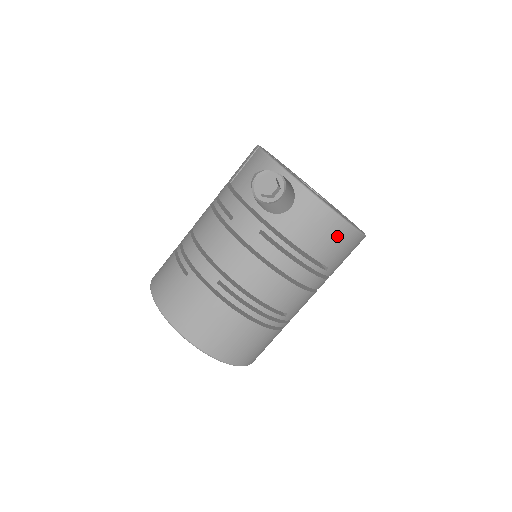
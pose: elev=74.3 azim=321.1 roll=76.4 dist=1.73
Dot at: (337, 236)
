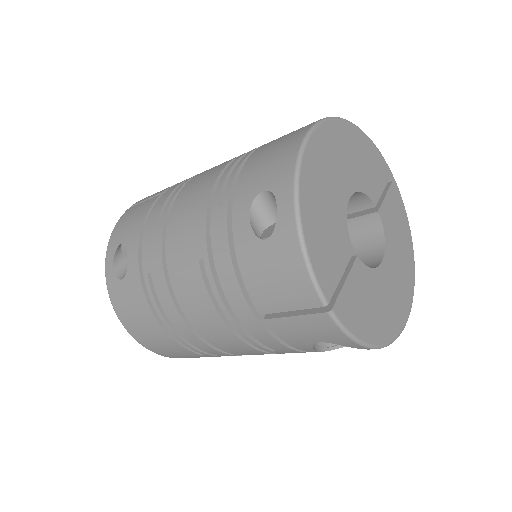
Dot at: occluded
